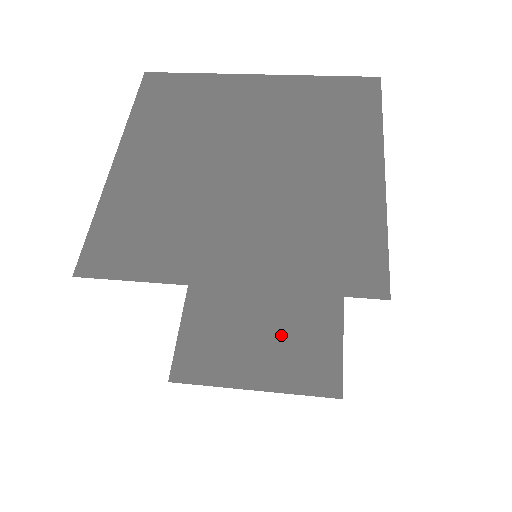
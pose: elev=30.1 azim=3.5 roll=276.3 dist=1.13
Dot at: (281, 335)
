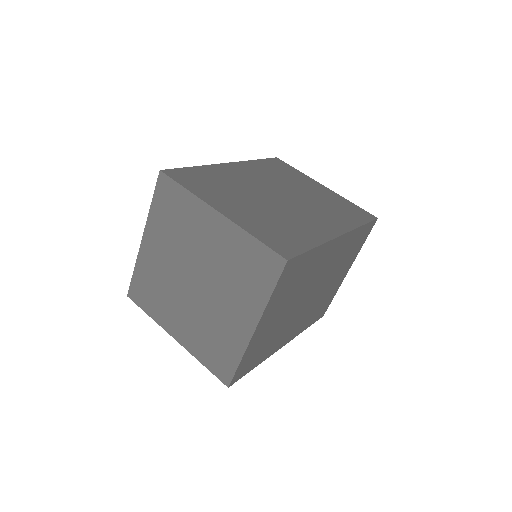
Dot at: occluded
